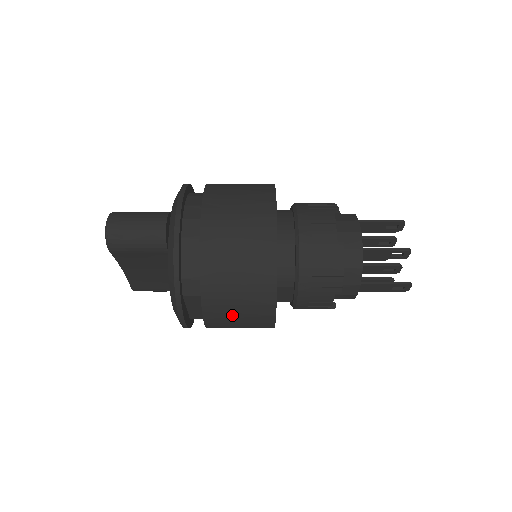
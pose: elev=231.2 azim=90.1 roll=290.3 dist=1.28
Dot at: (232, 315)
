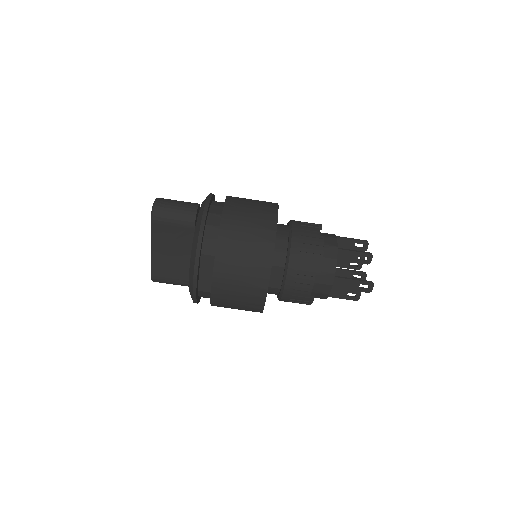
Dot at: (236, 274)
